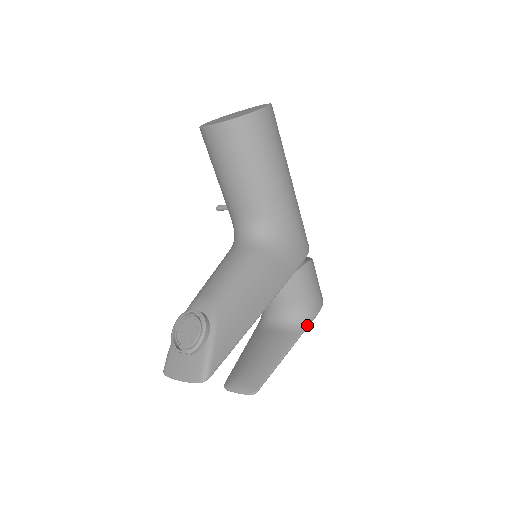
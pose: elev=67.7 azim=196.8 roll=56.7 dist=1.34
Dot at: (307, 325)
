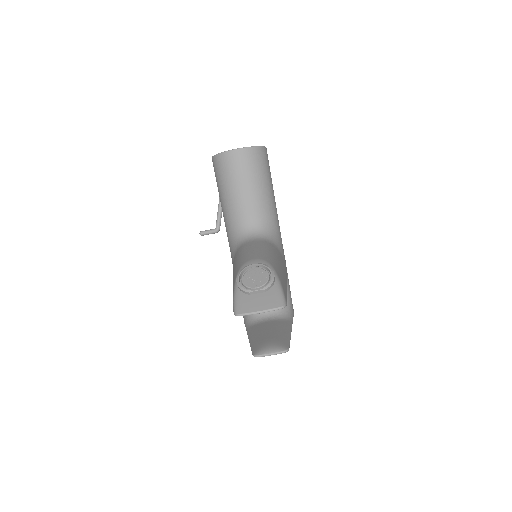
Dot at: occluded
